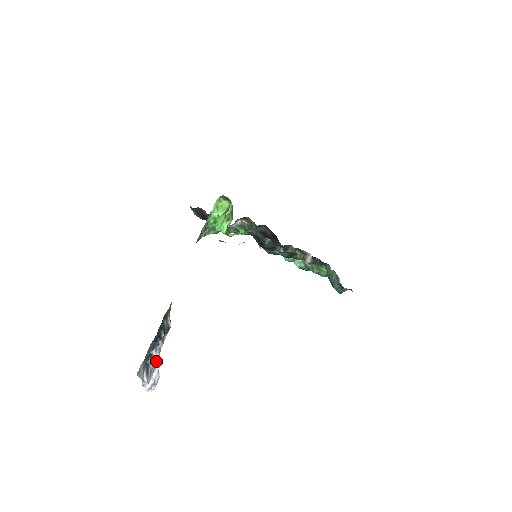
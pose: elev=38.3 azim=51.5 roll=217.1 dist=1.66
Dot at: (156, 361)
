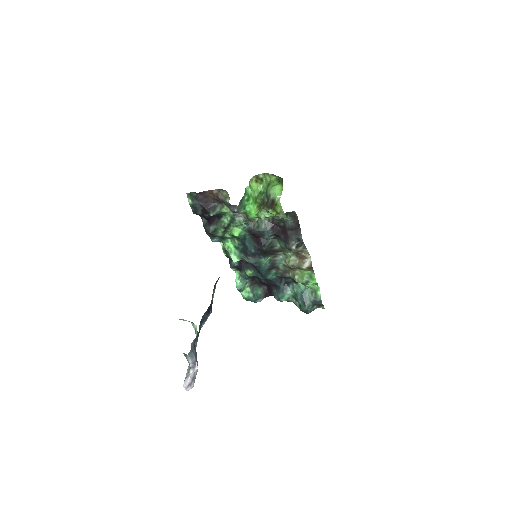
Dot at: (196, 346)
